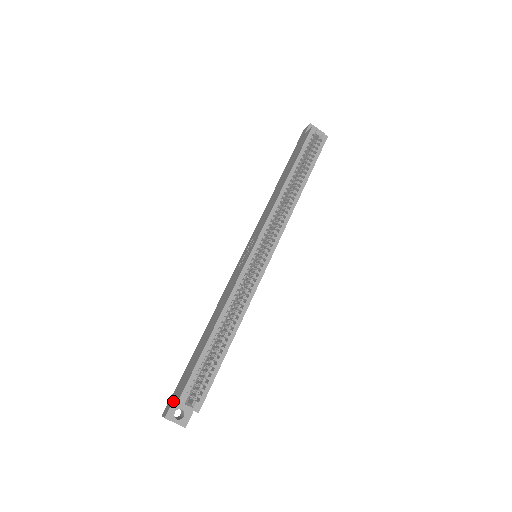
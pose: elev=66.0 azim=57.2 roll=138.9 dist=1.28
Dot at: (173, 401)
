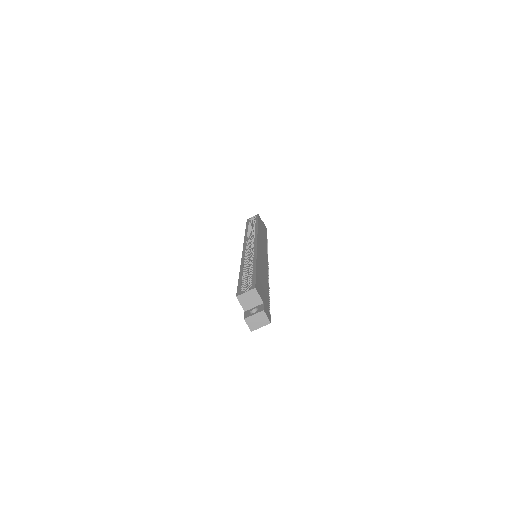
Dot at: (245, 312)
